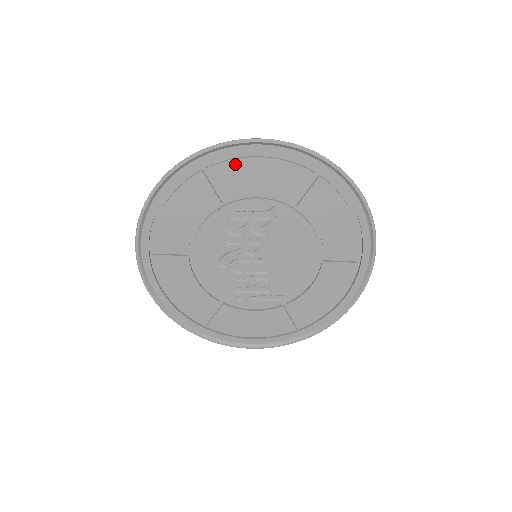
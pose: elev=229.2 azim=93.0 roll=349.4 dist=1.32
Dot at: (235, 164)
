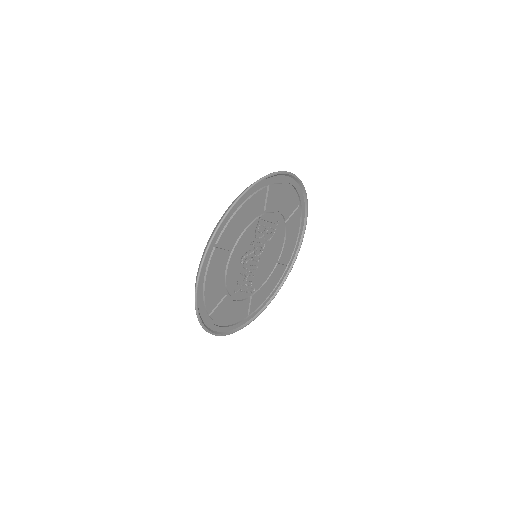
Dot at: (280, 187)
